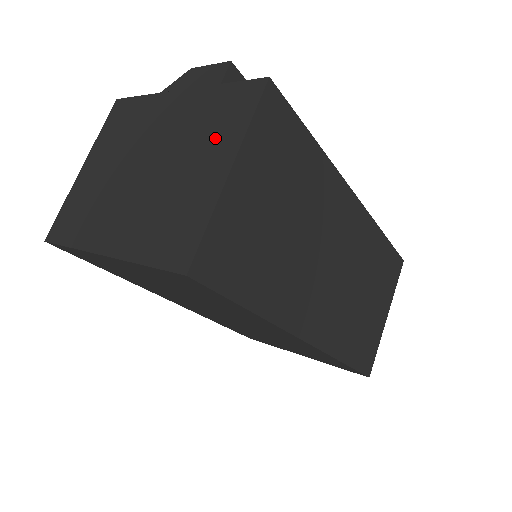
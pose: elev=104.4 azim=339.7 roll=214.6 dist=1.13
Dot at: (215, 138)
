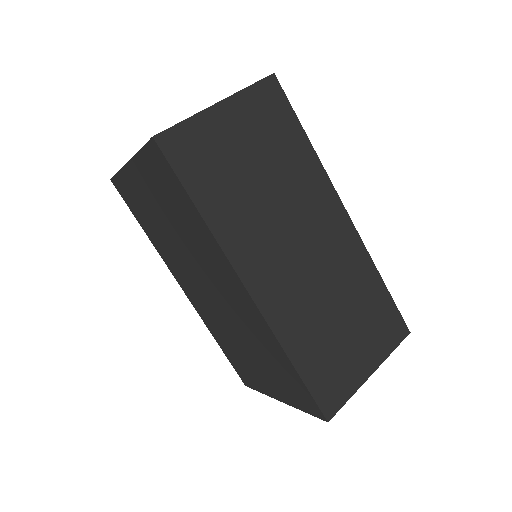
Dot at: occluded
